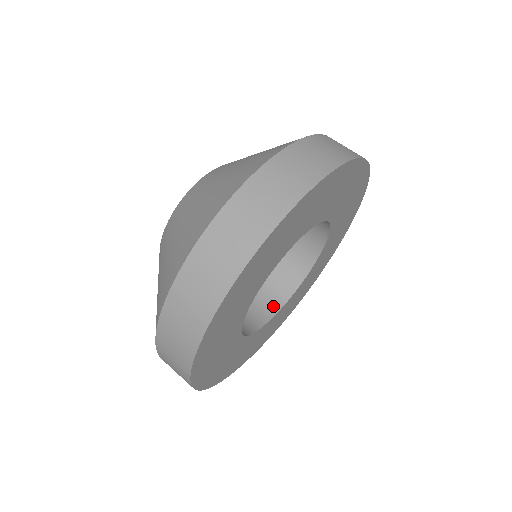
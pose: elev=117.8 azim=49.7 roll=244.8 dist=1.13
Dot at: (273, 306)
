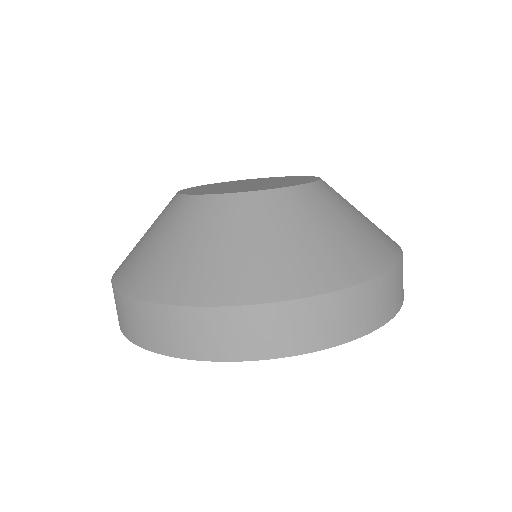
Dot at: occluded
